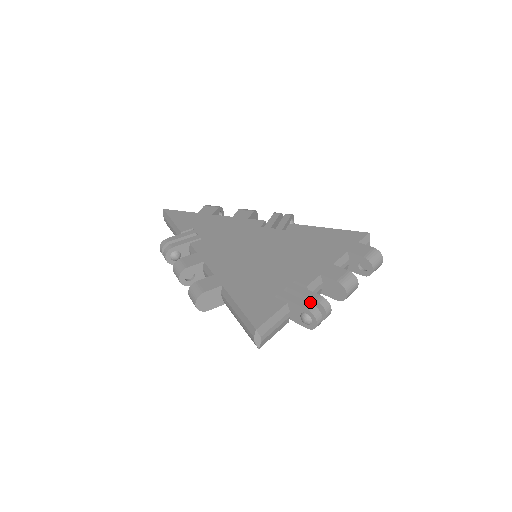
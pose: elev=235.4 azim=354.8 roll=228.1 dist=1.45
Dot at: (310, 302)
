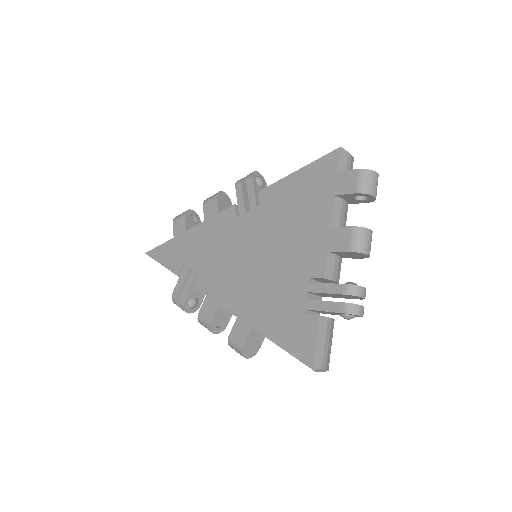
Dot at: (339, 295)
